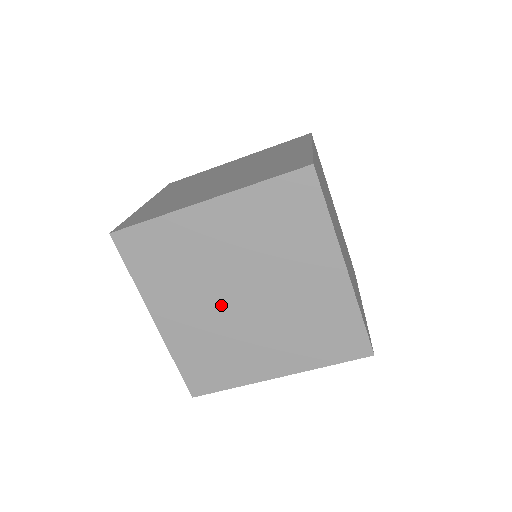
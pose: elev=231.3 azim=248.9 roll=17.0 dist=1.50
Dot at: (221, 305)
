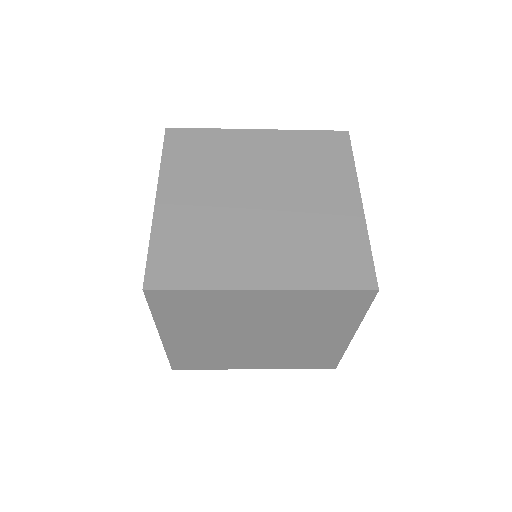
Dot at: (232, 338)
